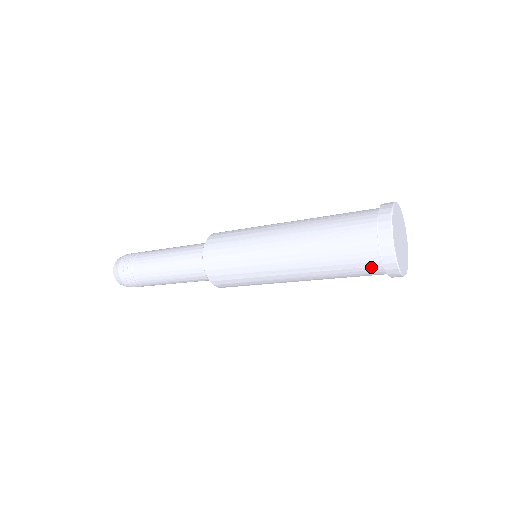
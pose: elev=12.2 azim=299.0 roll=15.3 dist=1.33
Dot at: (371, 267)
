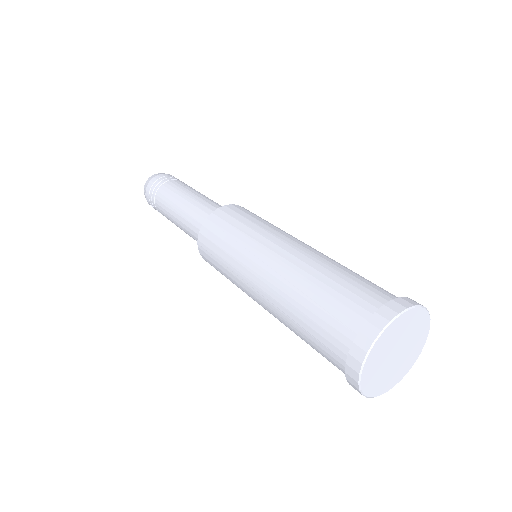
Dot at: occluded
